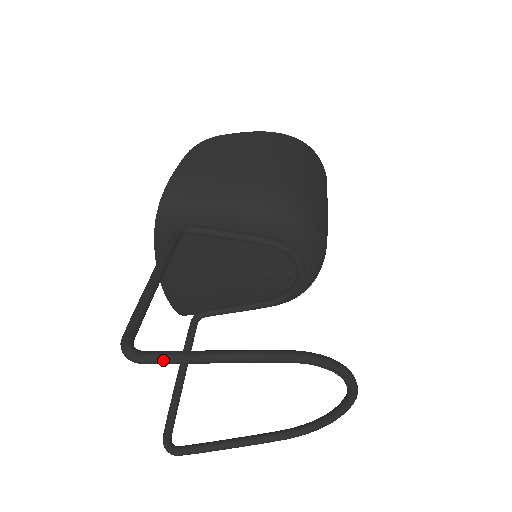
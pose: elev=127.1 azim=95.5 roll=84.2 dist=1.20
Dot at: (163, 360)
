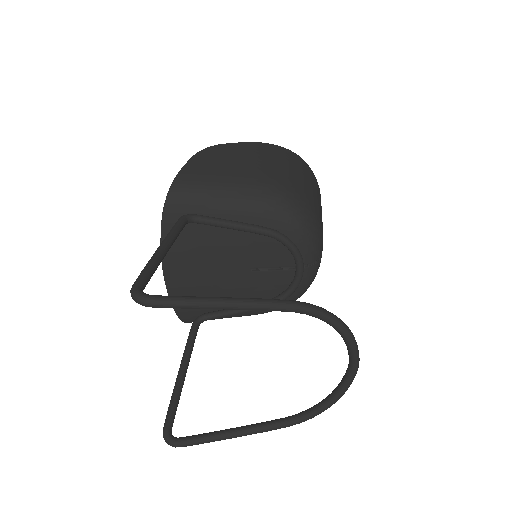
Dot at: (171, 302)
